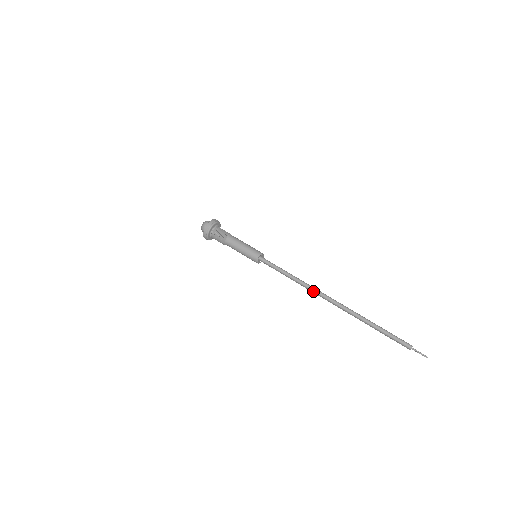
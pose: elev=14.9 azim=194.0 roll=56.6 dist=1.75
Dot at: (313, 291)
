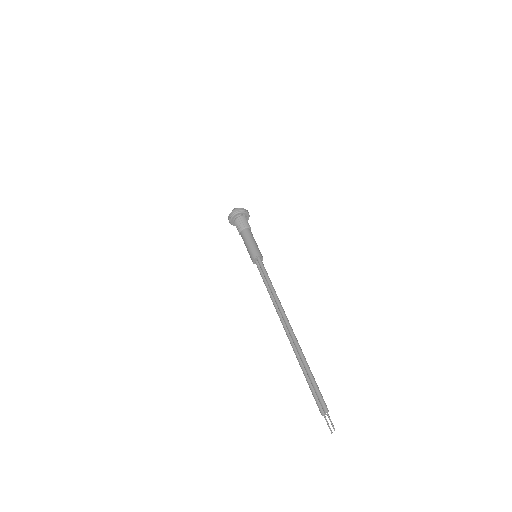
Dot at: (280, 308)
